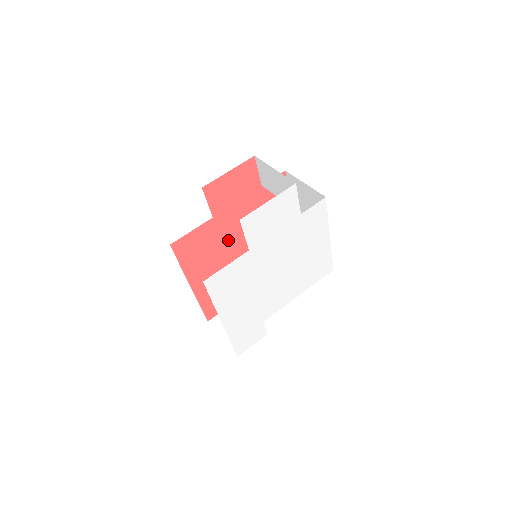
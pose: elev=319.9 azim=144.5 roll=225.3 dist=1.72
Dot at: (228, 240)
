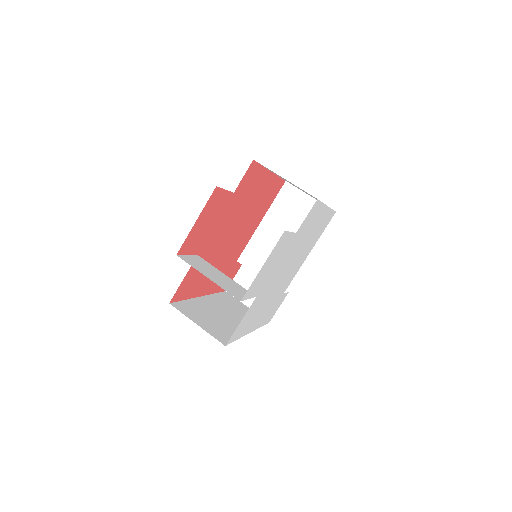
Dot at: (219, 248)
